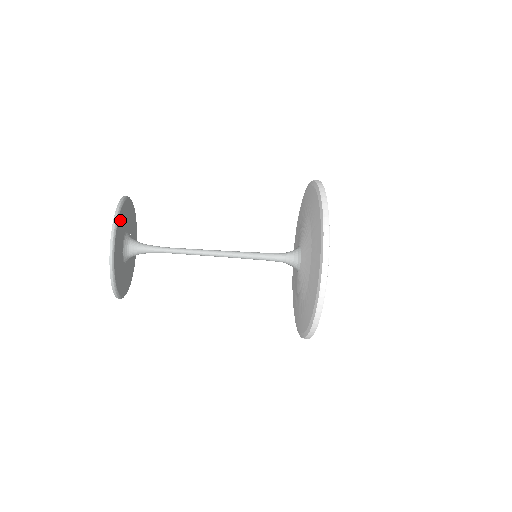
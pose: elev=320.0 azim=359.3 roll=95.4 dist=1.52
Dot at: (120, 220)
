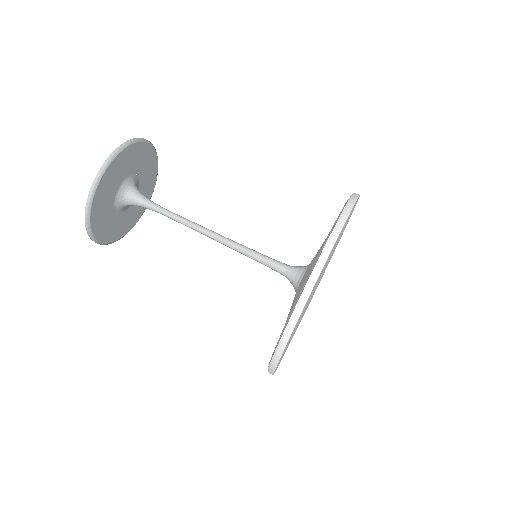
Dot at: (98, 198)
